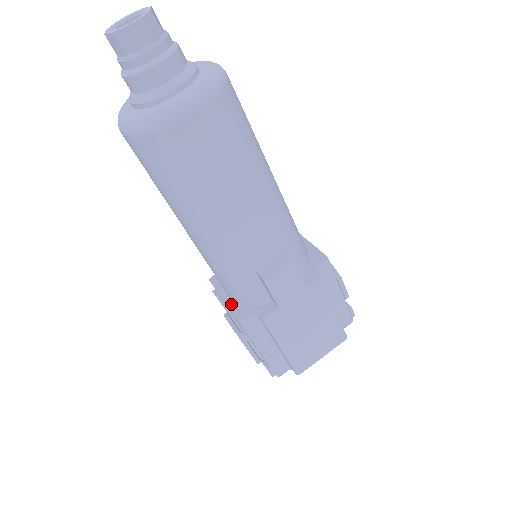
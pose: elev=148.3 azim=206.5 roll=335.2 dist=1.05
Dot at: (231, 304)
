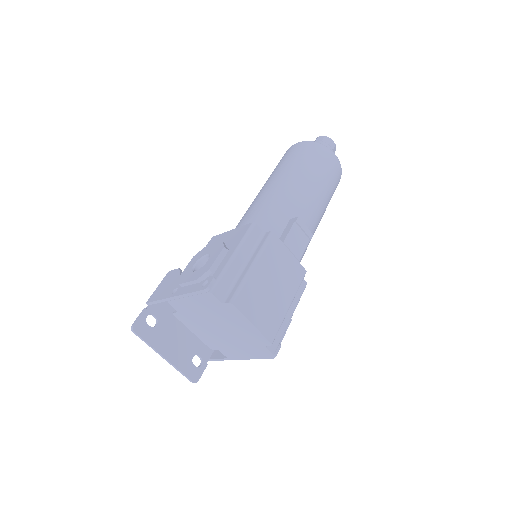
Dot at: occluded
